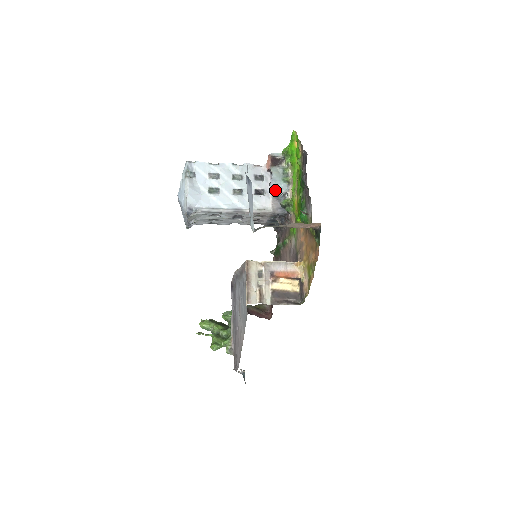
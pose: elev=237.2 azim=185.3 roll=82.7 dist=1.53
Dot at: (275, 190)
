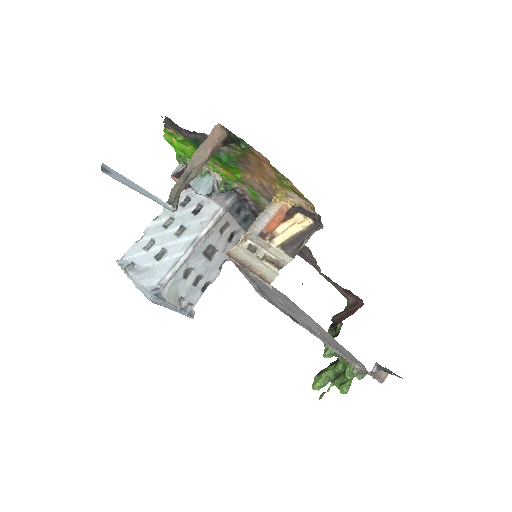
Dot at: (204, 190)
